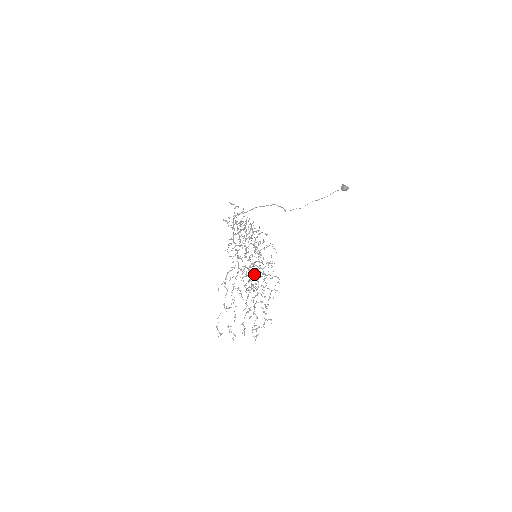
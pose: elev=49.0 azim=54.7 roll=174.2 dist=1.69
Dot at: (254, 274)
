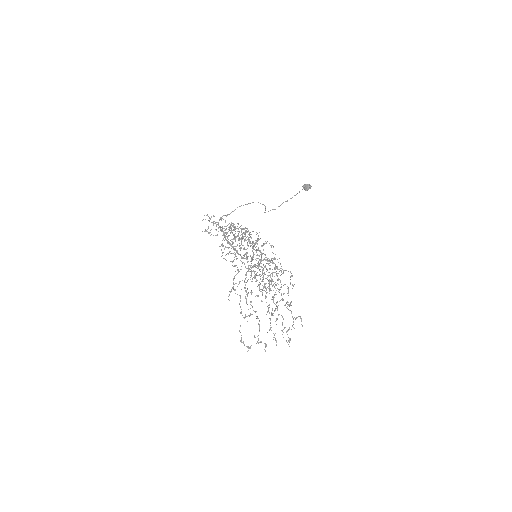
Dot at: (264, 272)
